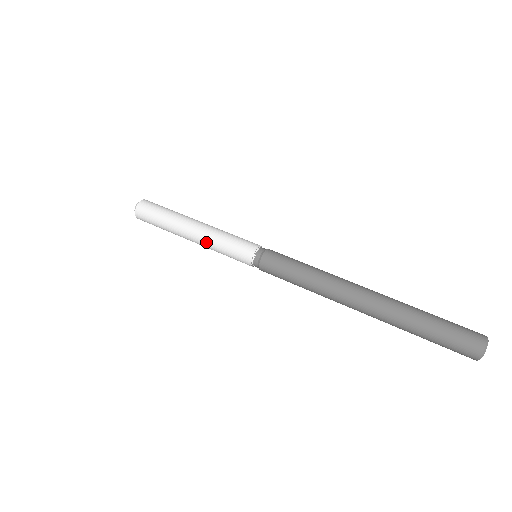
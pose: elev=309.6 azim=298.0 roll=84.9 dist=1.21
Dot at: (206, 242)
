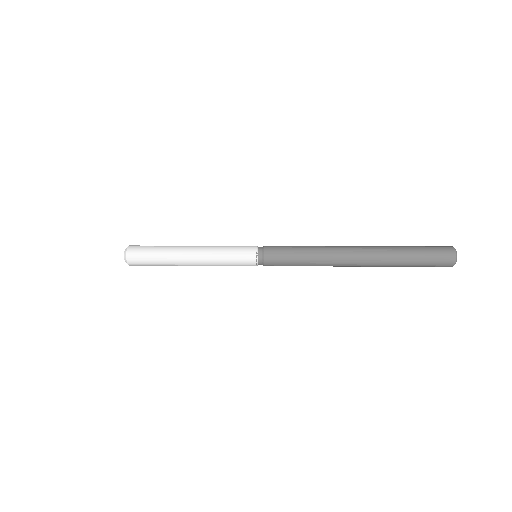
Dot at: (209, 262)
